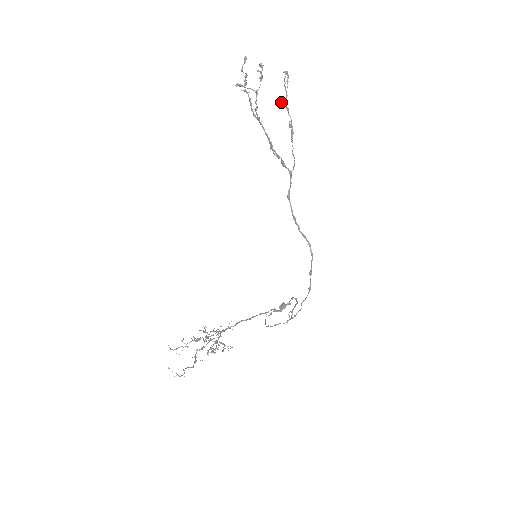
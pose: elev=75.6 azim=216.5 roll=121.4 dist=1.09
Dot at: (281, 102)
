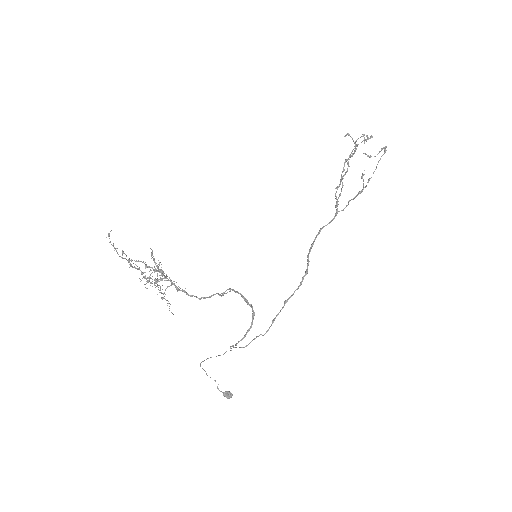
Dot at: (368, 155)
